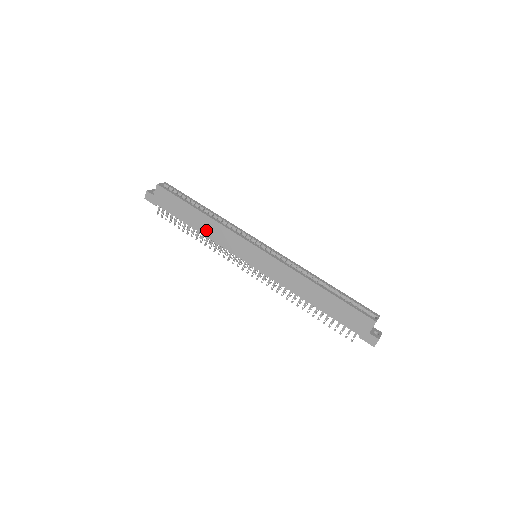
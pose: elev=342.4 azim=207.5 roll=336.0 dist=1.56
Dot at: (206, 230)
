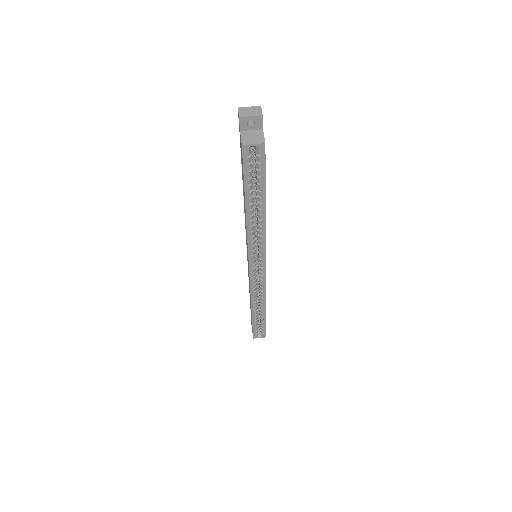
Dot at: occluded
